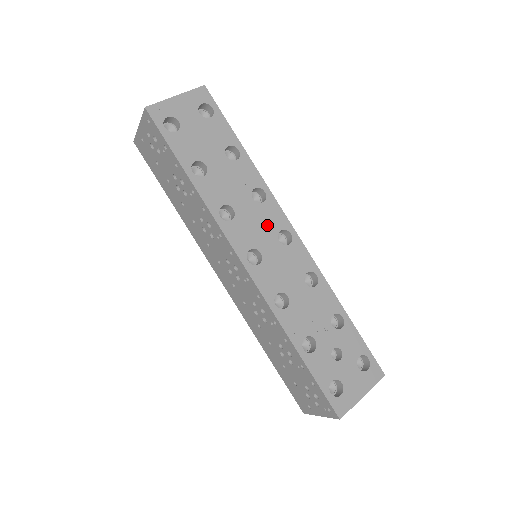
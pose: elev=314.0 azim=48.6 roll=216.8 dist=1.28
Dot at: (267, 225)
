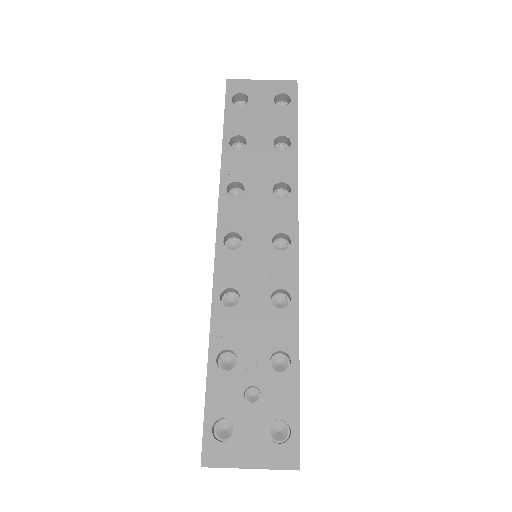
Dot at: (270, 220)
